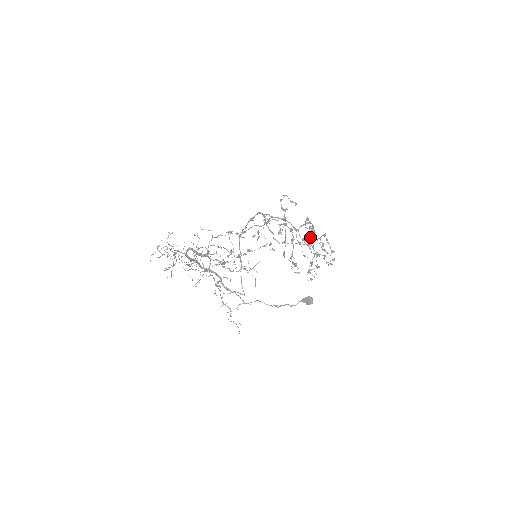
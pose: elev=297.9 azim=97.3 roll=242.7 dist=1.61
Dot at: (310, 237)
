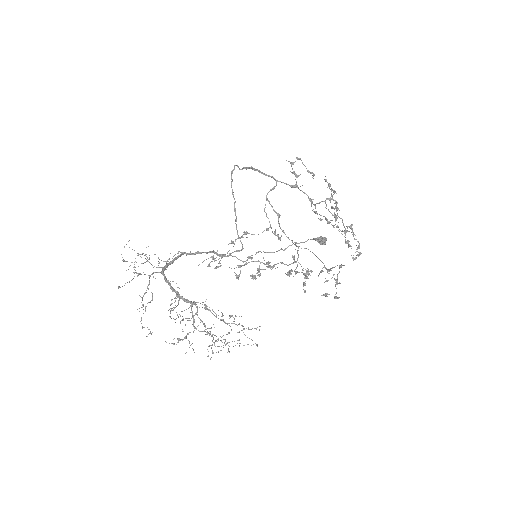
Dot at: occluded
